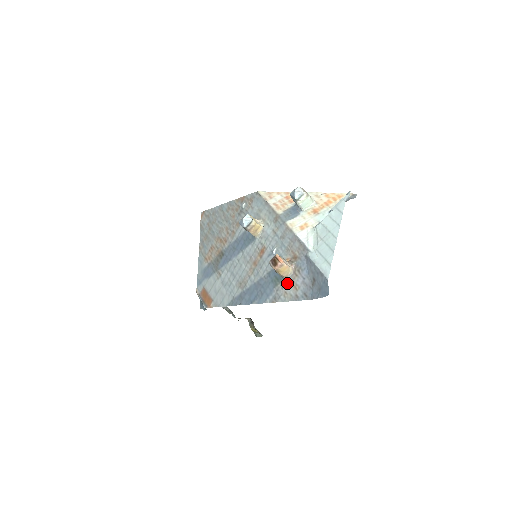
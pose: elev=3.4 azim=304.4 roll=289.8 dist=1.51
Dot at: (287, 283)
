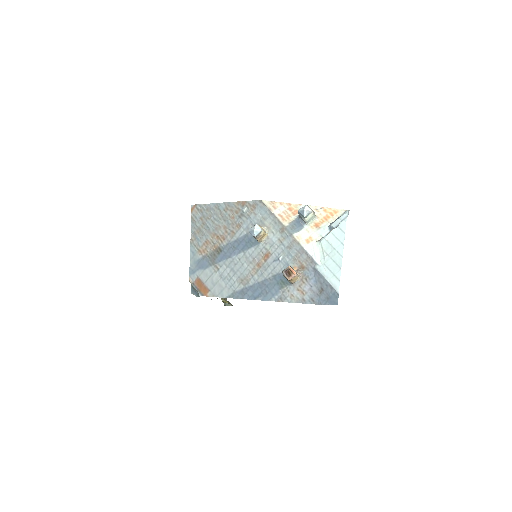
Dot at: (294, 288)
